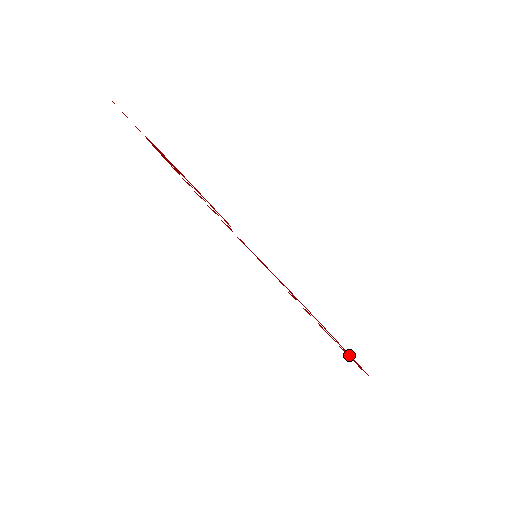
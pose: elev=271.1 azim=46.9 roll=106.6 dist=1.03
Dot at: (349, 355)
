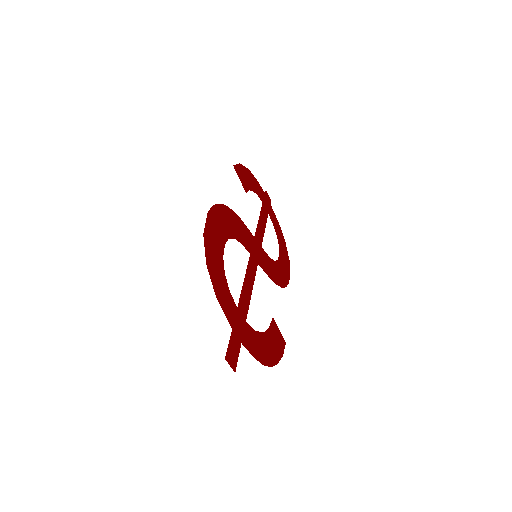
Dot at: (280, 242)
